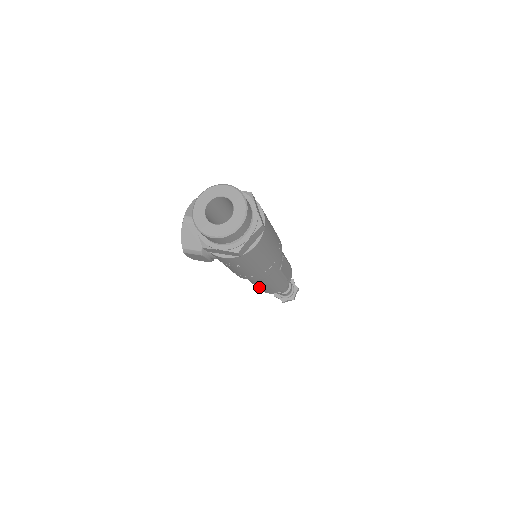
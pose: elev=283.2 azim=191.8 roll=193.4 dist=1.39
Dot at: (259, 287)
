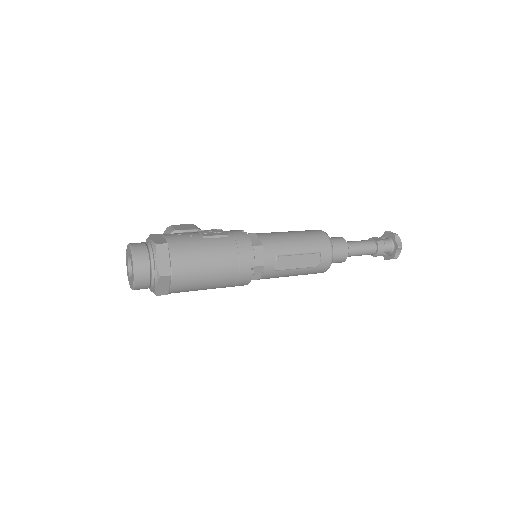
Dot at: occluded
